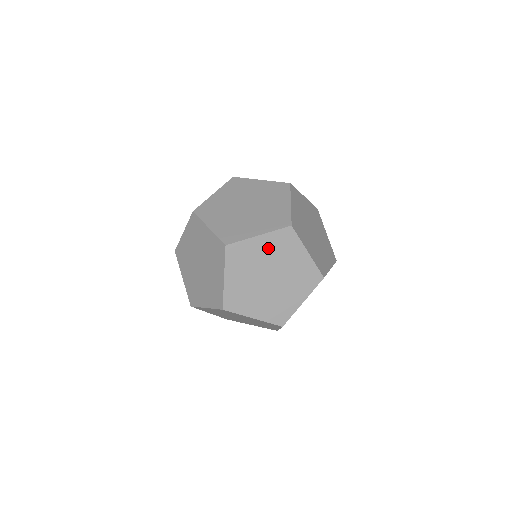
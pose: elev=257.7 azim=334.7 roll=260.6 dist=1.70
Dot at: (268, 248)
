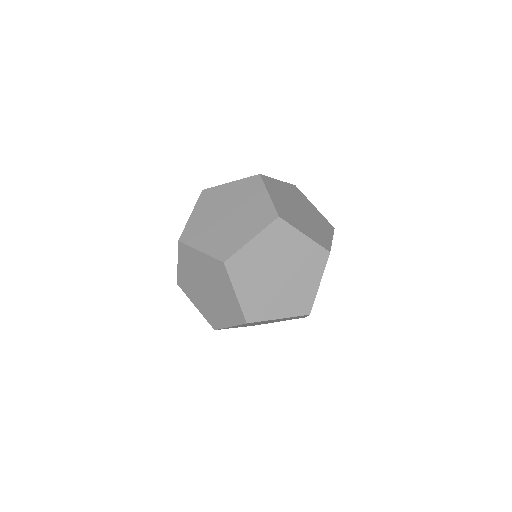
Dot at: (288, 191)
